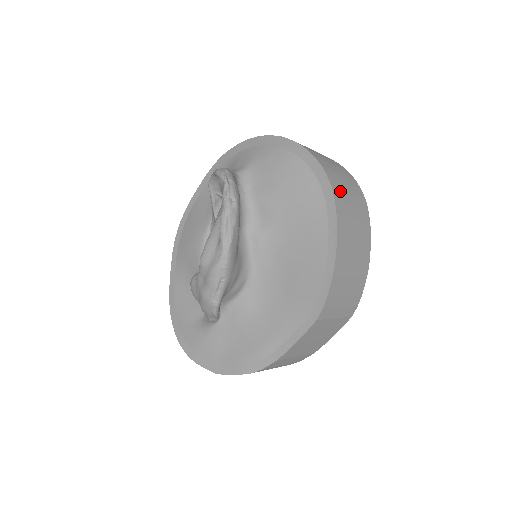
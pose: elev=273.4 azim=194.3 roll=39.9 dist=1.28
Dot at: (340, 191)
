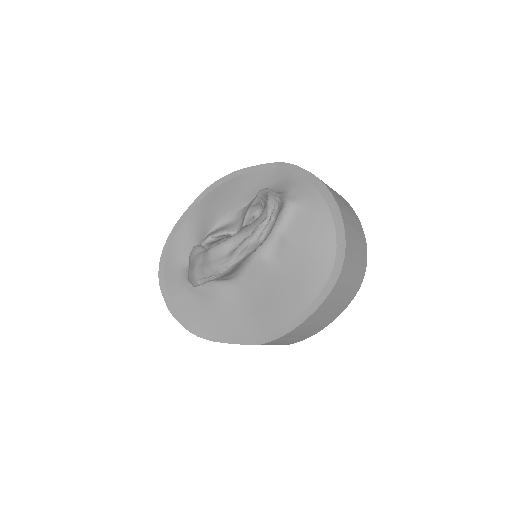
Dot at: (342, 283)
